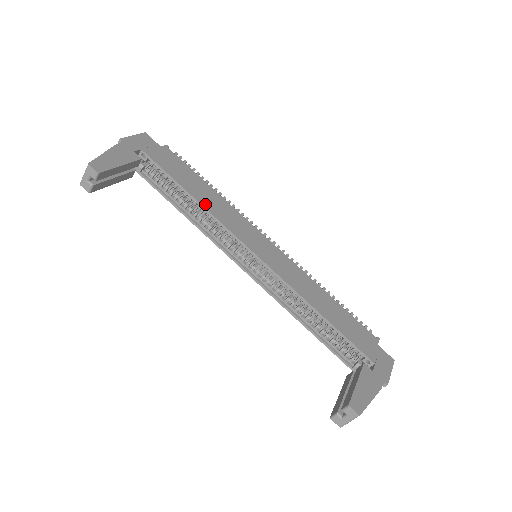
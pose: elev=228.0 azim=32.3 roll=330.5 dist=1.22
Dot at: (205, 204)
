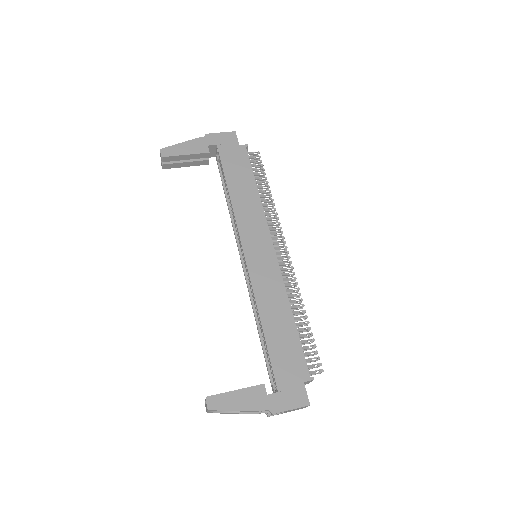
Dot at: (235, 200)
